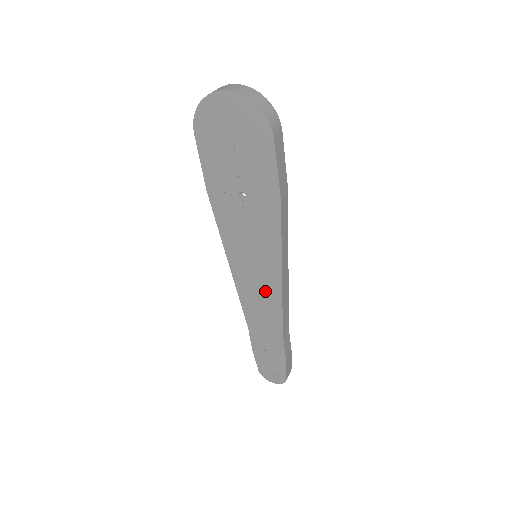
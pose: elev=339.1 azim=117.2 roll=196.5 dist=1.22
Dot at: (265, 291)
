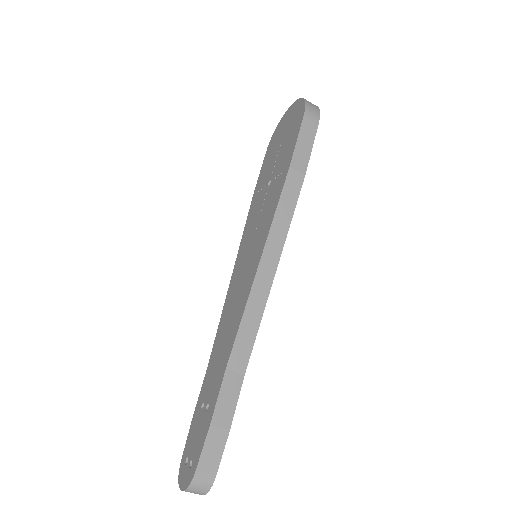
Dot at: (241, 293)
